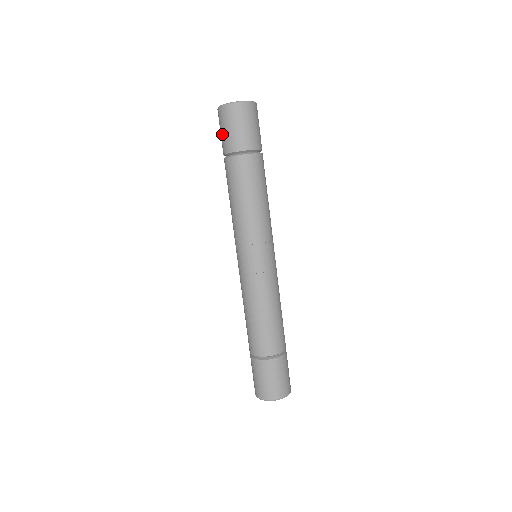
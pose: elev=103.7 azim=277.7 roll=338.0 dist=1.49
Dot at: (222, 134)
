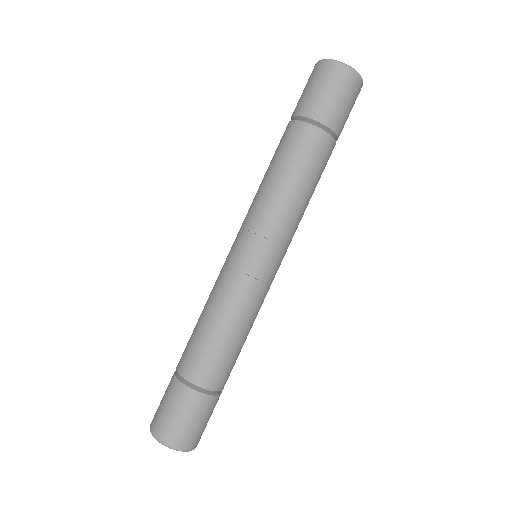
Dot at: occluded
